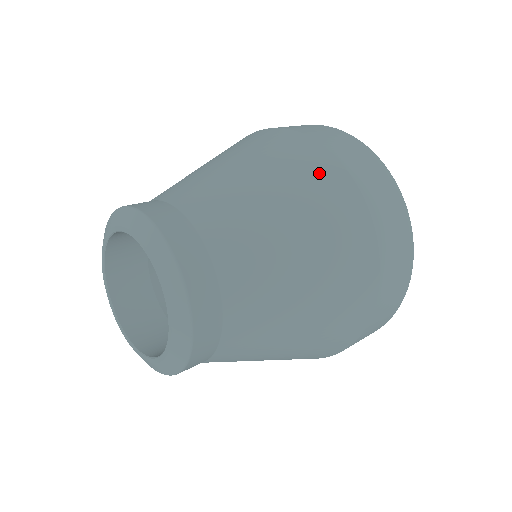
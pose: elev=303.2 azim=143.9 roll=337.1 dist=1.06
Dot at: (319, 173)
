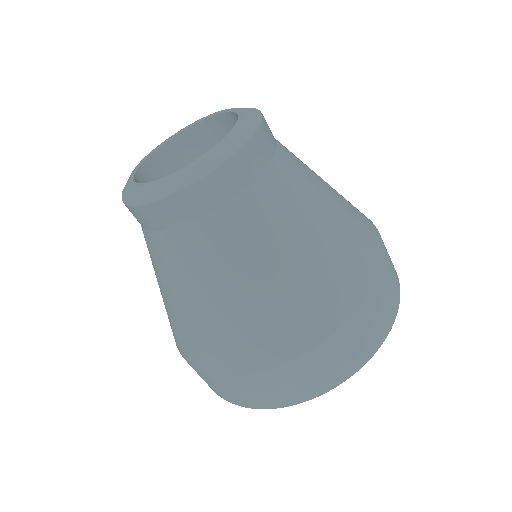
Dot at: occluded
